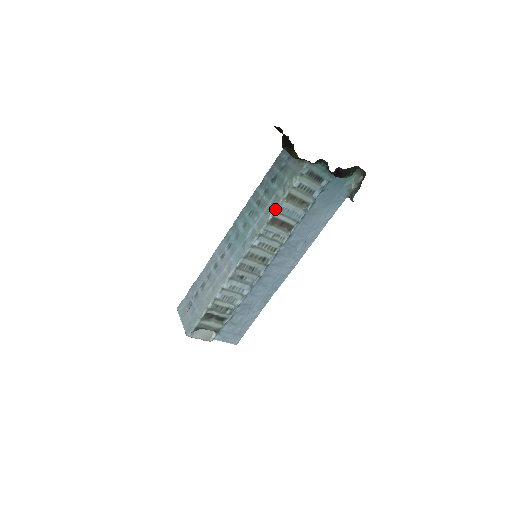
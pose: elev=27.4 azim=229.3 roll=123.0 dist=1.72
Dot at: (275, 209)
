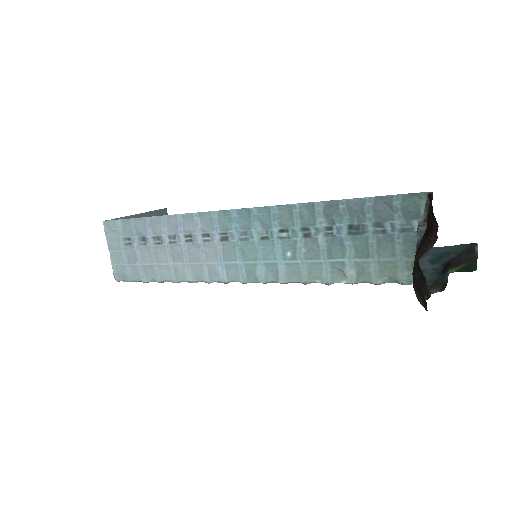
Dot at: (327, 283)
